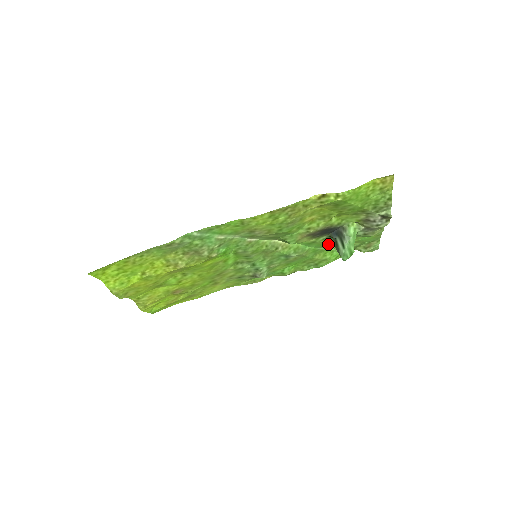
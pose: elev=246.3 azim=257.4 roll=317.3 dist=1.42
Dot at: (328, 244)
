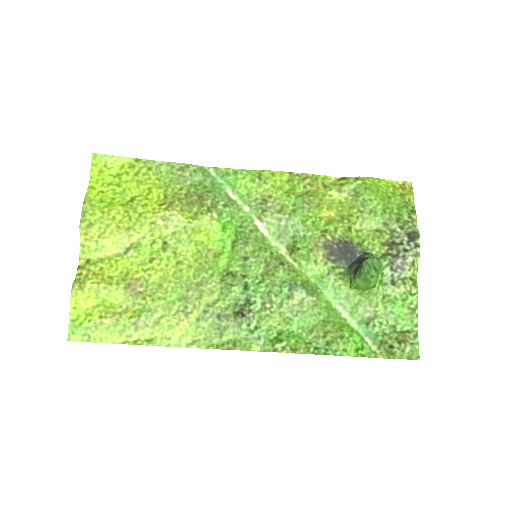
Dot at: (346, 293)
